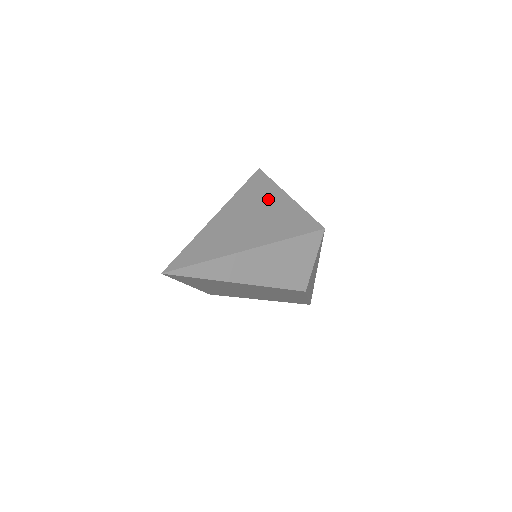
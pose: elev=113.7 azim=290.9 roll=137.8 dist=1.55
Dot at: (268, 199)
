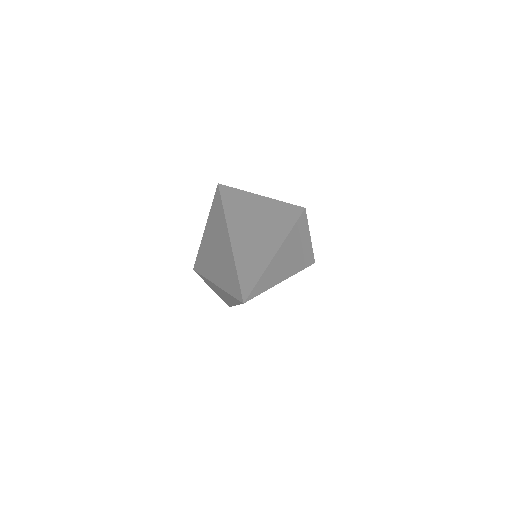
Dot at: (250, 205)
